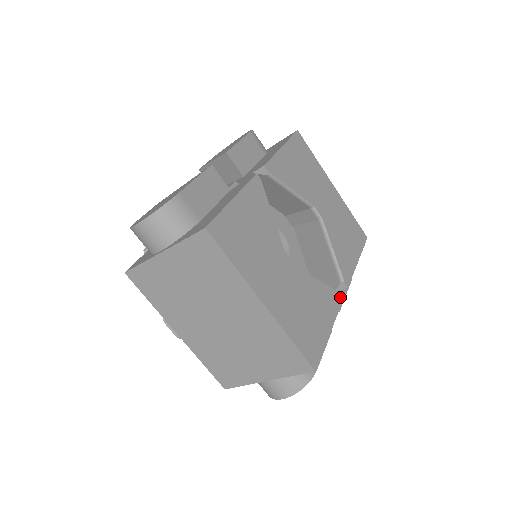
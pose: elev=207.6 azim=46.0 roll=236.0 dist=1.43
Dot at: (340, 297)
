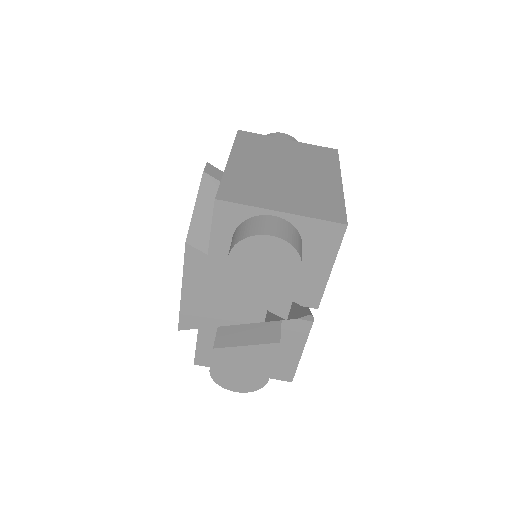
Dot at: occluded
